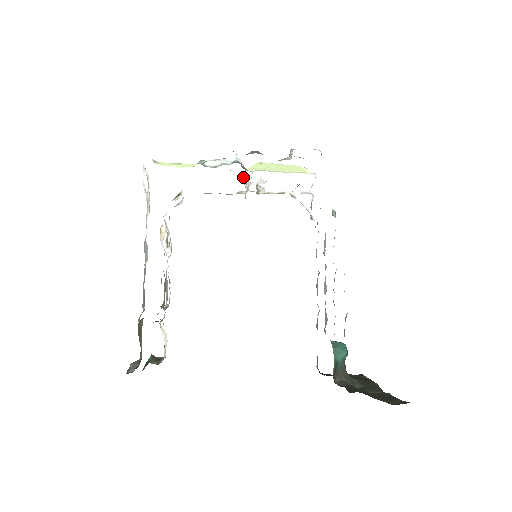
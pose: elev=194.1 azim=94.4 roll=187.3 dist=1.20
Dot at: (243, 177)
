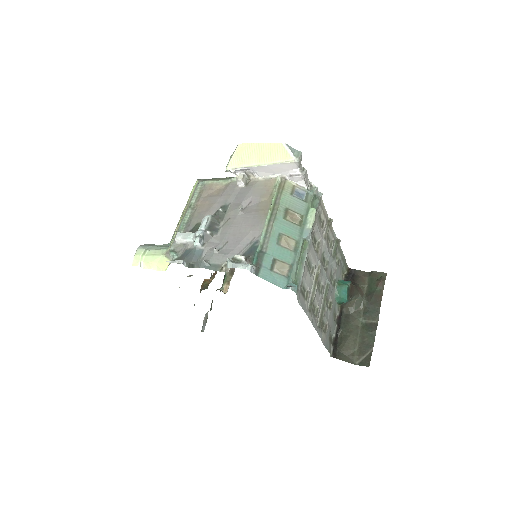
Dot at: occluded
